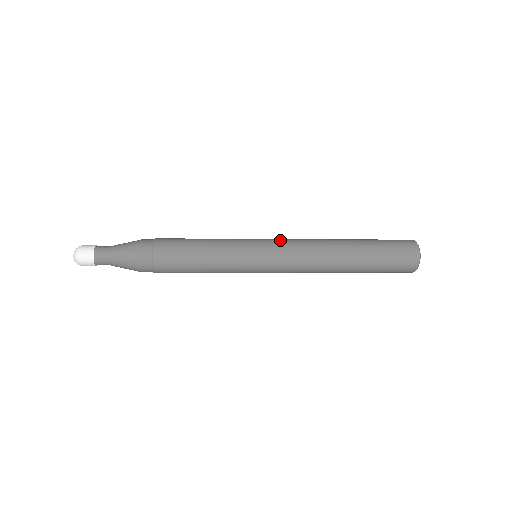
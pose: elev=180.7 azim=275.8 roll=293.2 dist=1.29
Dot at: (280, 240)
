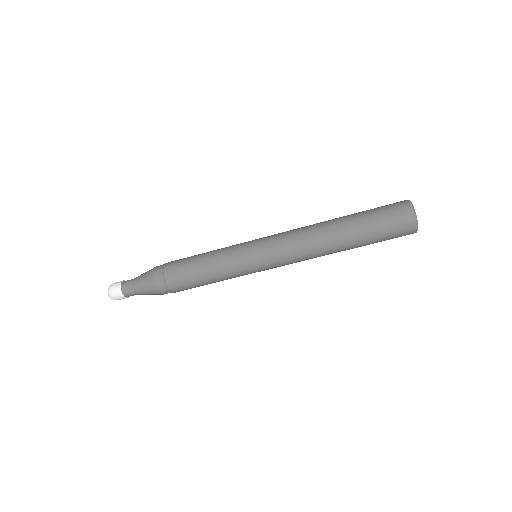
Dot at: (272, 235)
